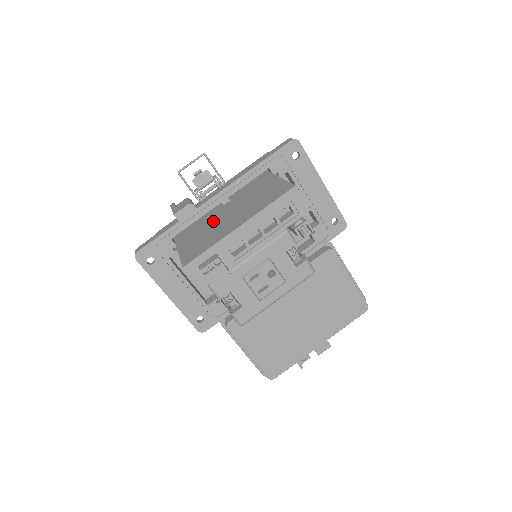
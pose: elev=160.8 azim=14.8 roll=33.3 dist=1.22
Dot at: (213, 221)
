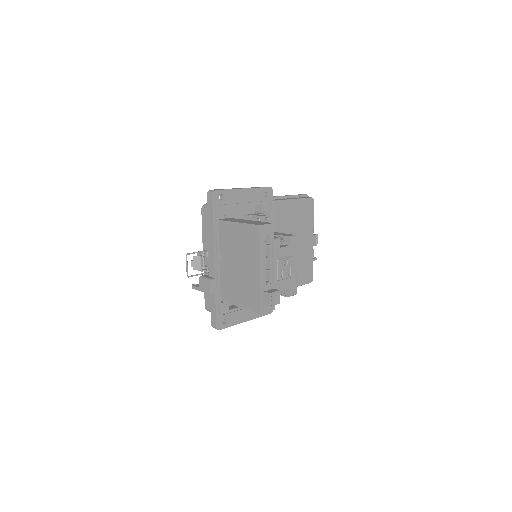
Dot at: (233, 275)
